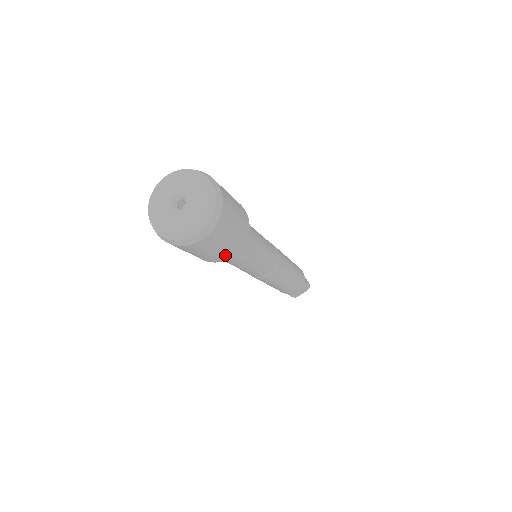
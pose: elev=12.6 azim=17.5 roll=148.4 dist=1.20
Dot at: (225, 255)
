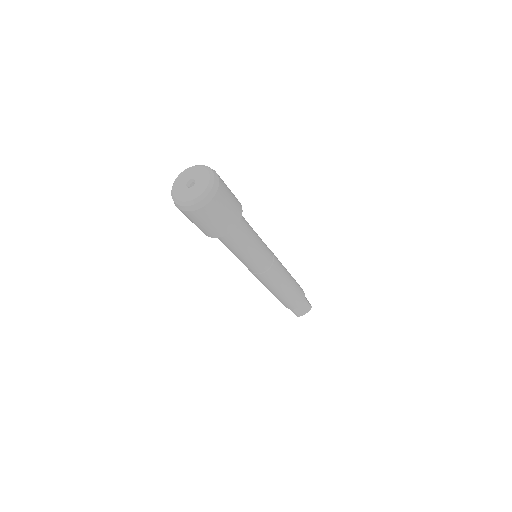
Dot at: (223, 229)
